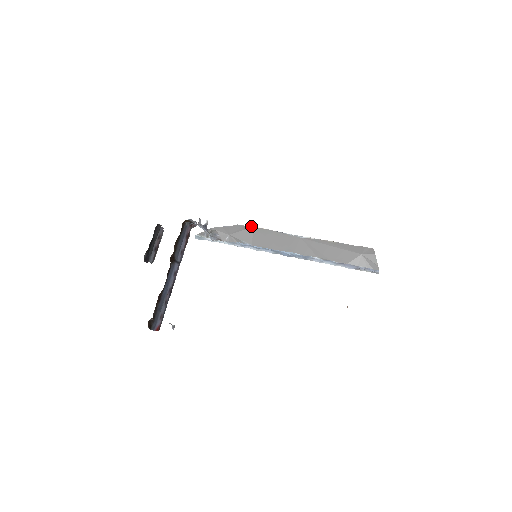
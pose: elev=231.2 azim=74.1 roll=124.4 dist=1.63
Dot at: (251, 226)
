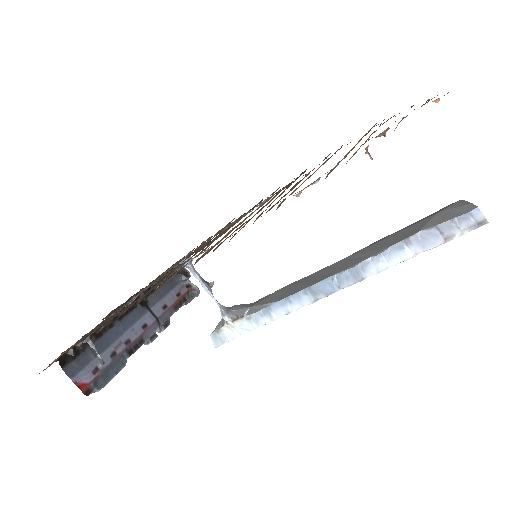
Dot at: occluded
